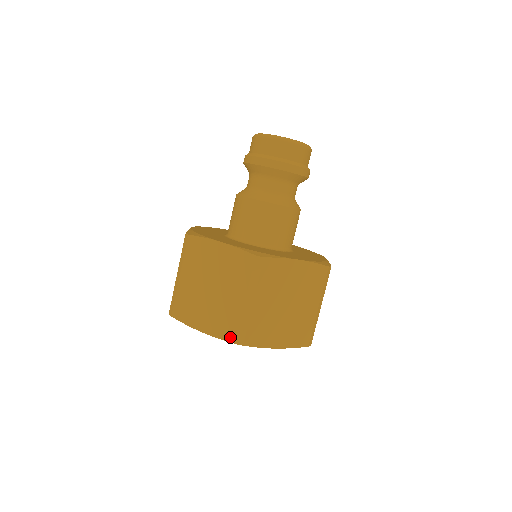
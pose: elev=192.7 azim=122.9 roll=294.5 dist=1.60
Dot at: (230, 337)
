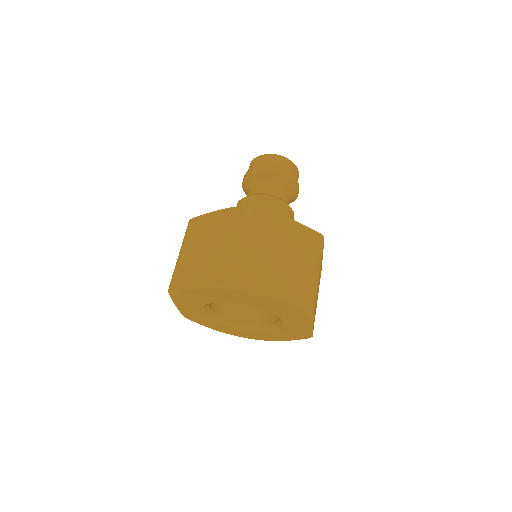
Dot at: (224, 278)
